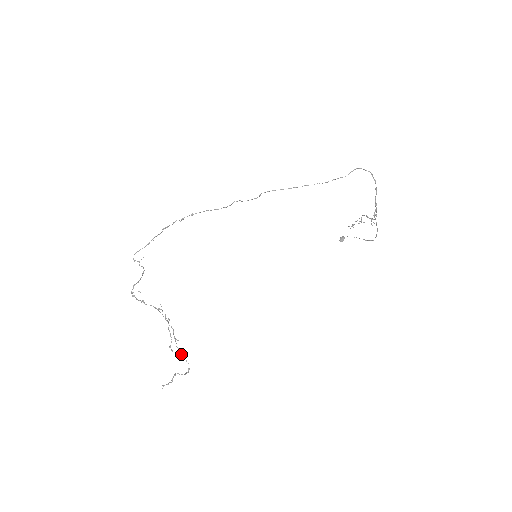
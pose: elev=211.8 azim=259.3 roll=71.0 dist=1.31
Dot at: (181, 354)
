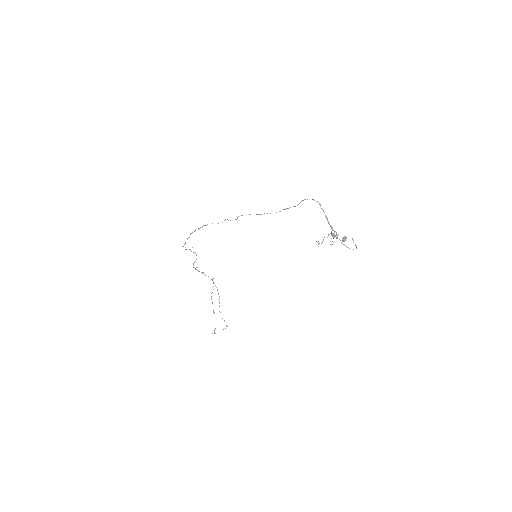
Dot at: occluded
